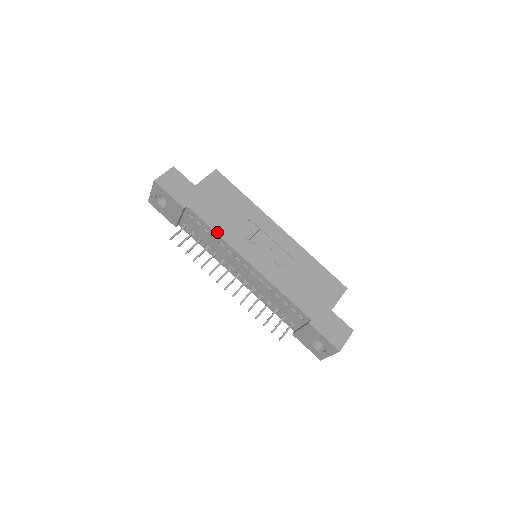
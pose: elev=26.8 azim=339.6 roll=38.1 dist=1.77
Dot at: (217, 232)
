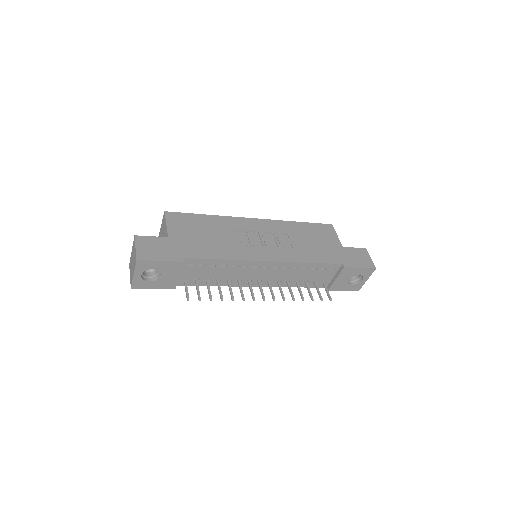
Dot at: (226, 258)
